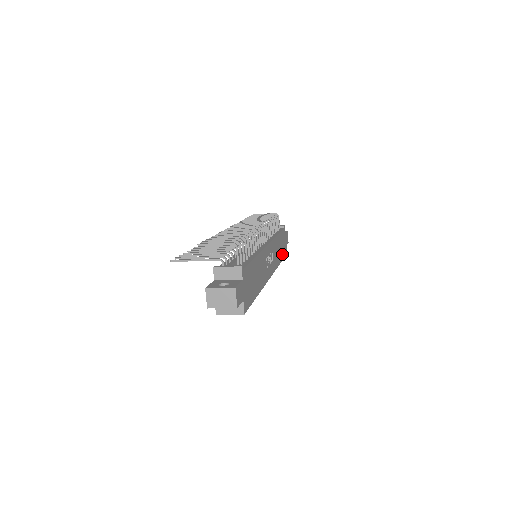
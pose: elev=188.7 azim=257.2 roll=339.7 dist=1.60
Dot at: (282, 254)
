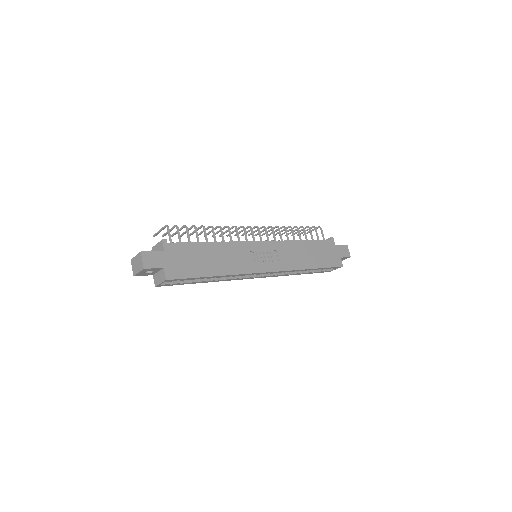
Dot at: (321, 262)
